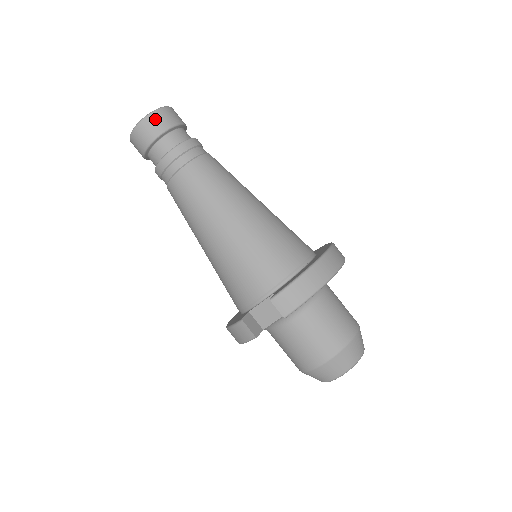
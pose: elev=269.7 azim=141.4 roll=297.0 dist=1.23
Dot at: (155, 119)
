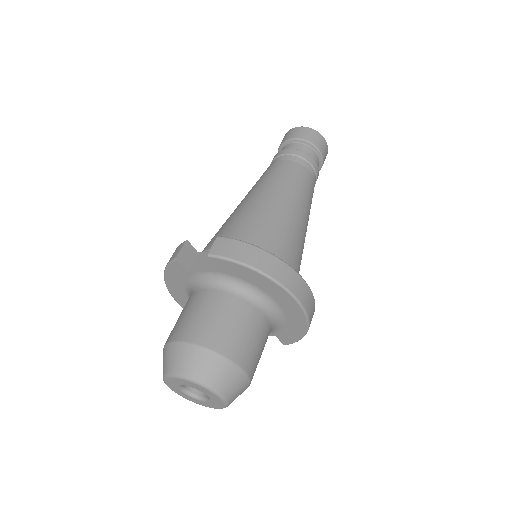
Dot at: (309, 132)
